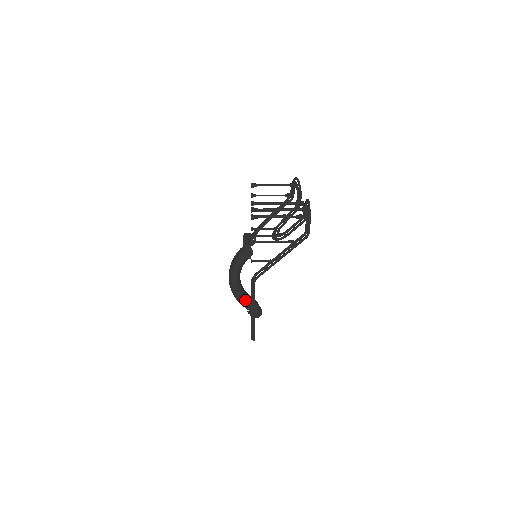
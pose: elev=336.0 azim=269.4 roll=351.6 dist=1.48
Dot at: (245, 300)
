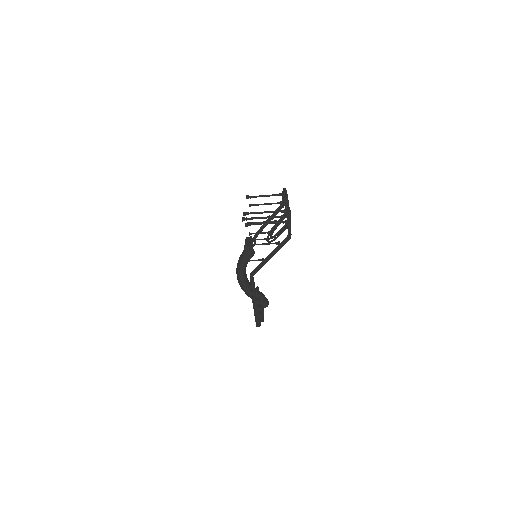
Dot at: occluded
